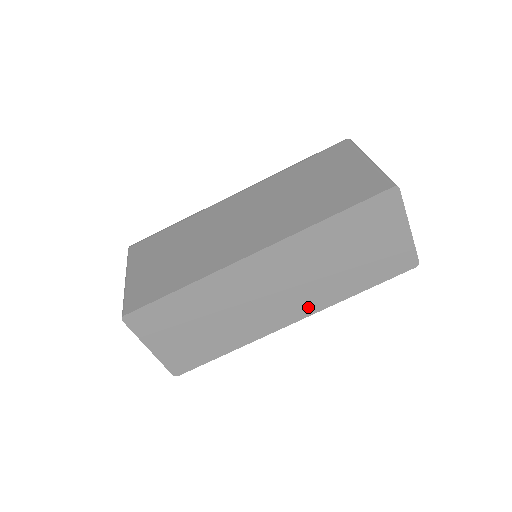
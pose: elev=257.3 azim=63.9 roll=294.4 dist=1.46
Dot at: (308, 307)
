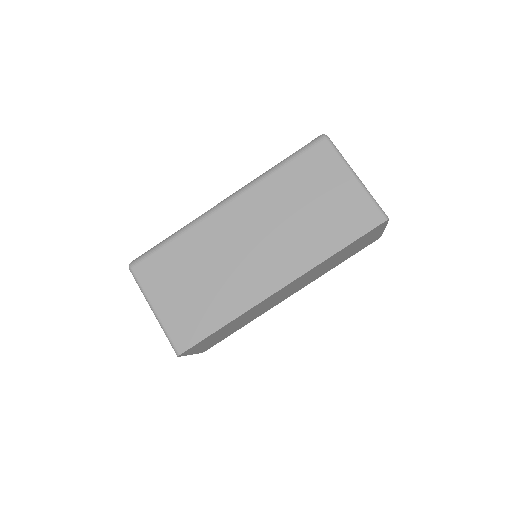
Dot at: (303, 286)
